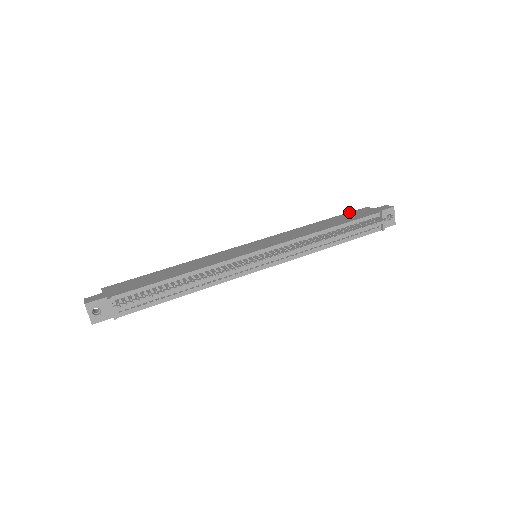
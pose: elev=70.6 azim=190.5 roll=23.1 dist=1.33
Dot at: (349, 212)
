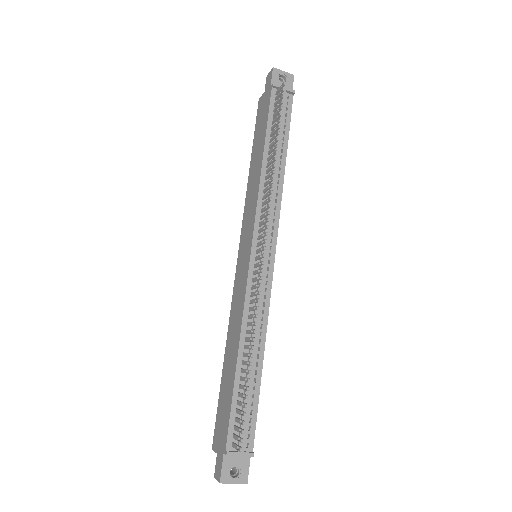
Dot at: occluded
